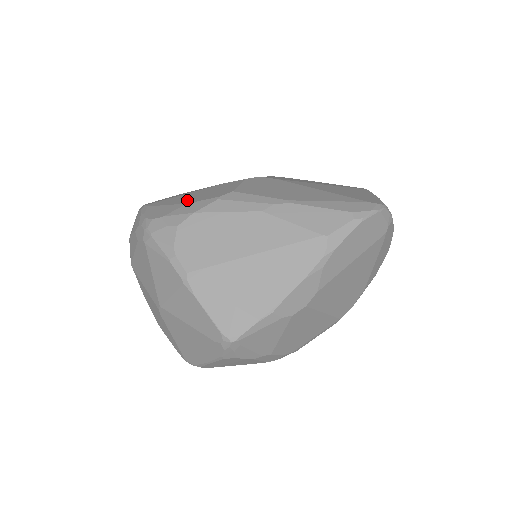
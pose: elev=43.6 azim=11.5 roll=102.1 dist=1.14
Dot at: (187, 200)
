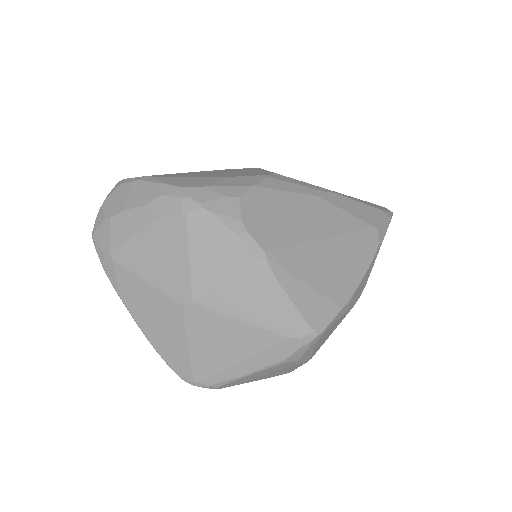
Dot at: (219, 175)
